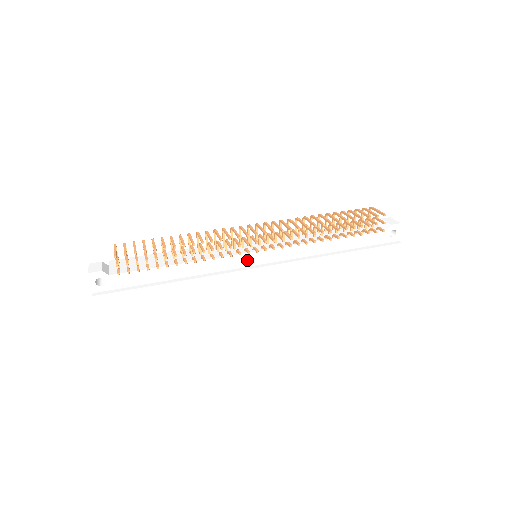
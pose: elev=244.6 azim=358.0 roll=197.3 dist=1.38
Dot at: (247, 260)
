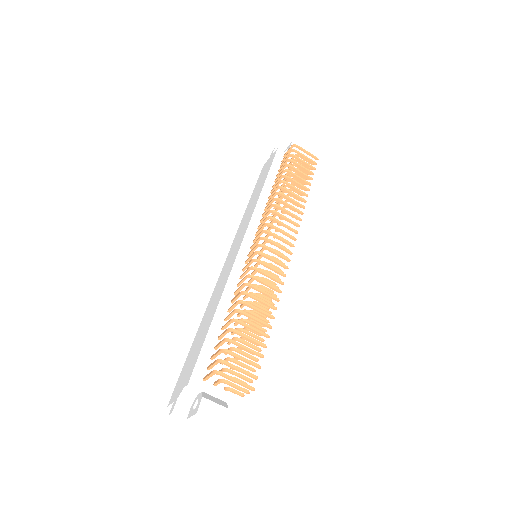
Dot at: occluded
